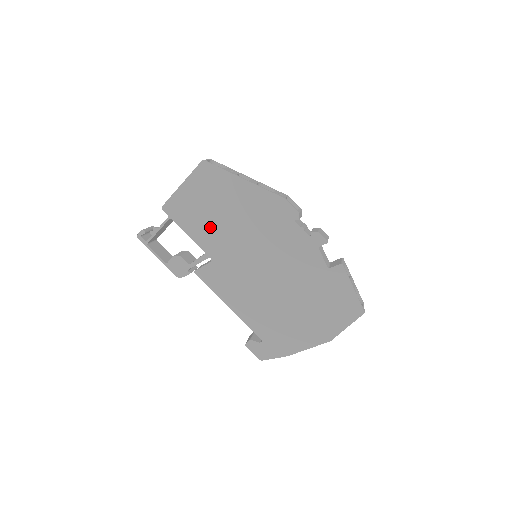
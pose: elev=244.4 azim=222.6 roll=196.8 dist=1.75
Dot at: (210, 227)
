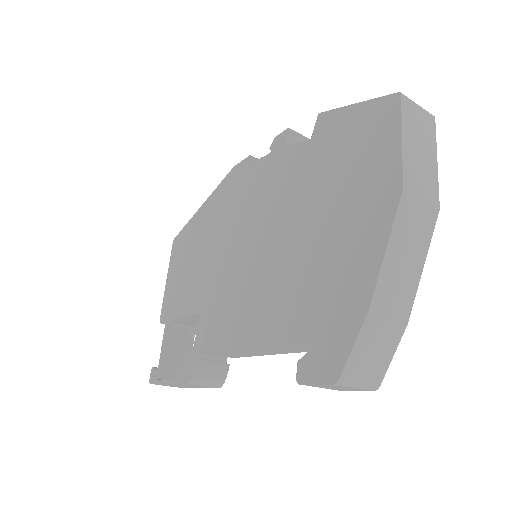
Dot at: (195, 282)
